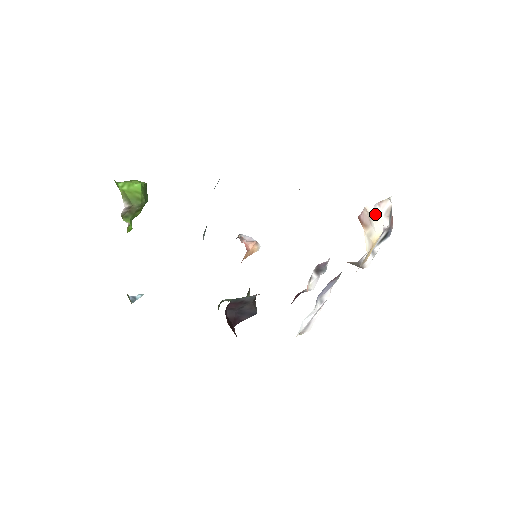
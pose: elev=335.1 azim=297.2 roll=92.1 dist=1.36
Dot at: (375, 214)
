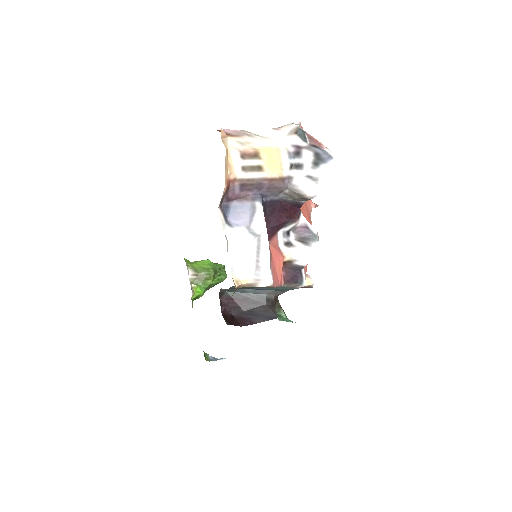
Dot at: (268, 135)
